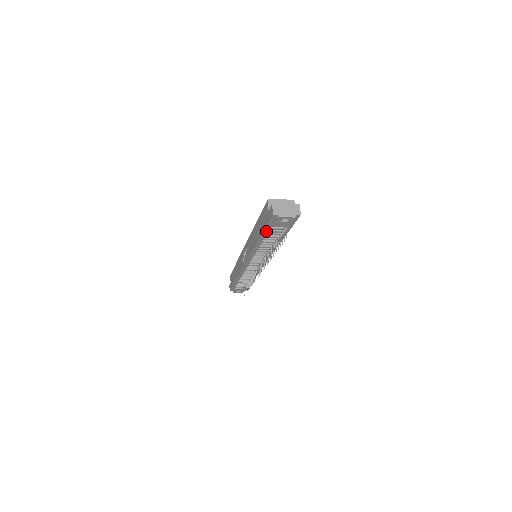
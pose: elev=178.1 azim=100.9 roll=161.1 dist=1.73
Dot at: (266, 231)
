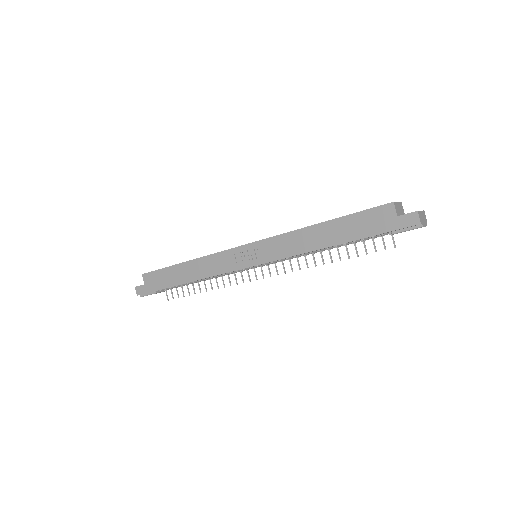
Dot at: (366, 237)
